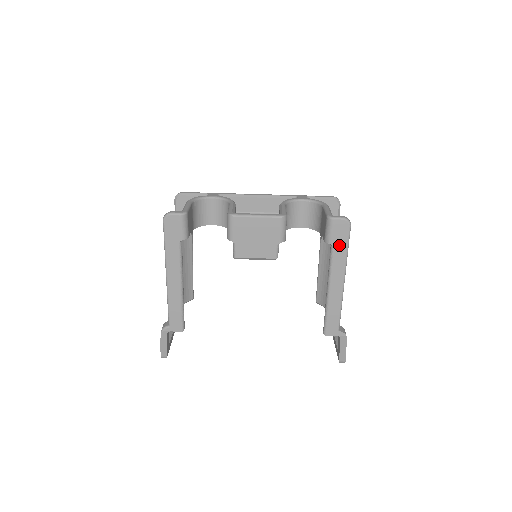
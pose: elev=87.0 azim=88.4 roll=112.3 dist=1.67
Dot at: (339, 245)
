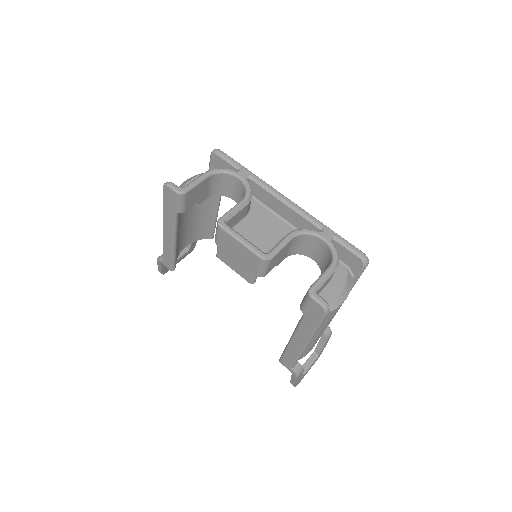
Dot at: (310, 319)
